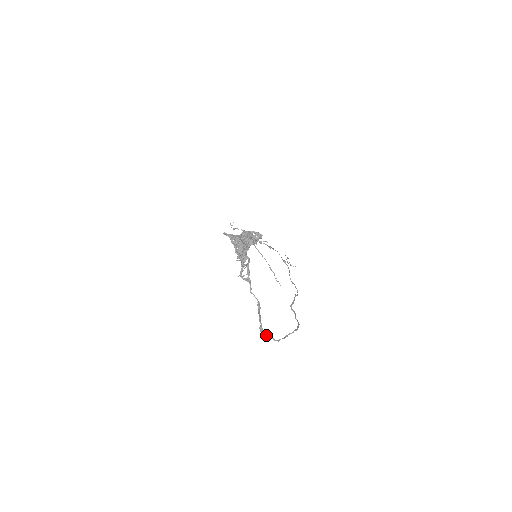
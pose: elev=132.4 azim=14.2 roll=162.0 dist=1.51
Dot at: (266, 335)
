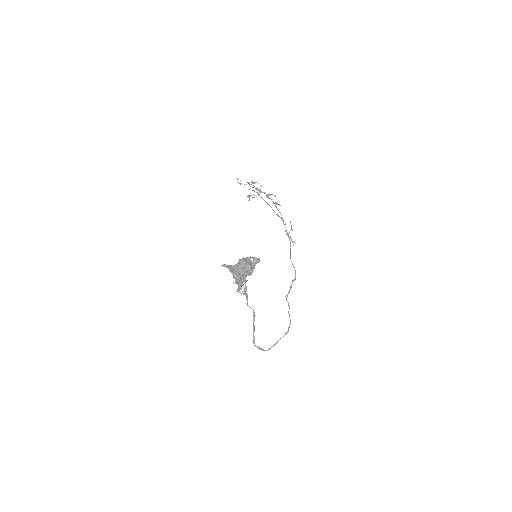
Dot at: (258, 348)
